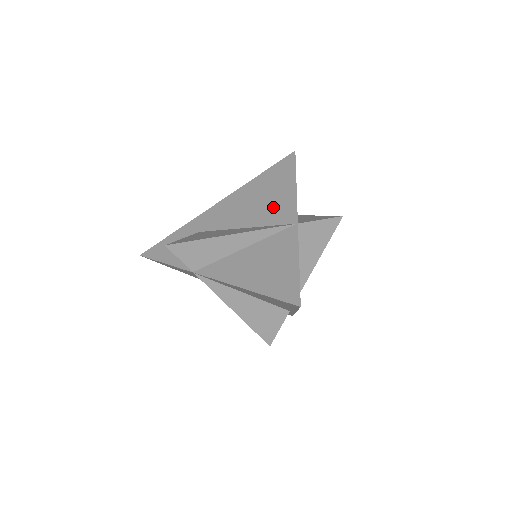
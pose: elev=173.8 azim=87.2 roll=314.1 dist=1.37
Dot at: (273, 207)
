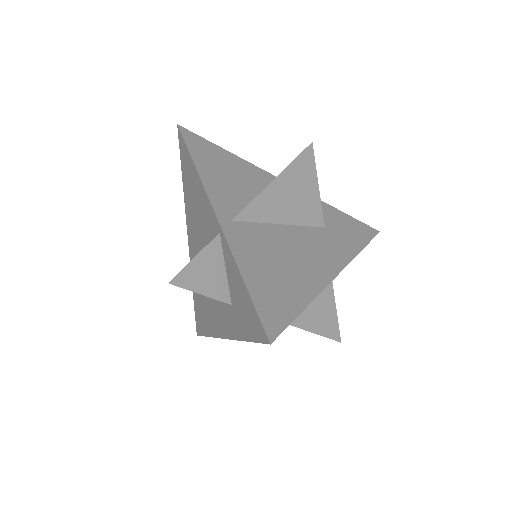
Dot at: occluded
